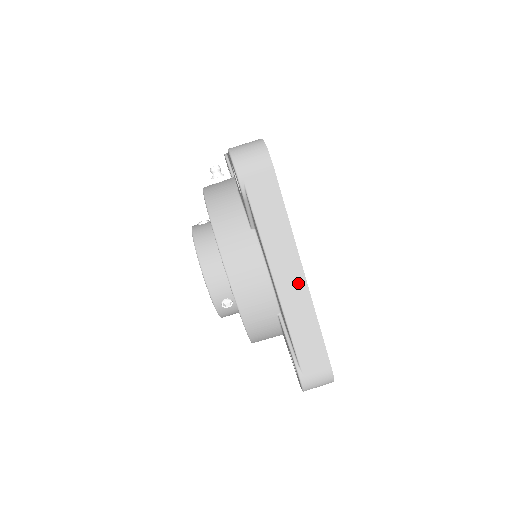
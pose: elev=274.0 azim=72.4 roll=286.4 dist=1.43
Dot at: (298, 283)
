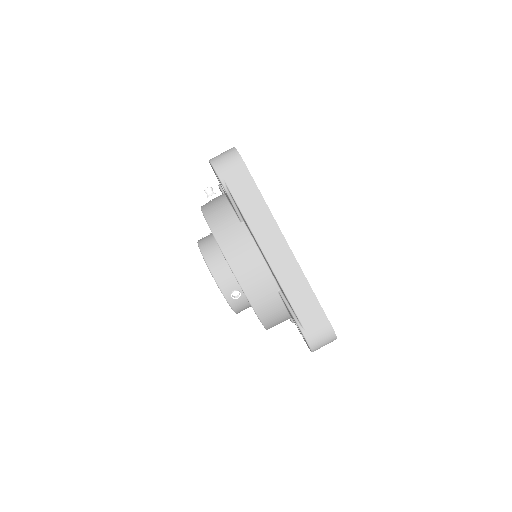
Dot at: (284, 253)
